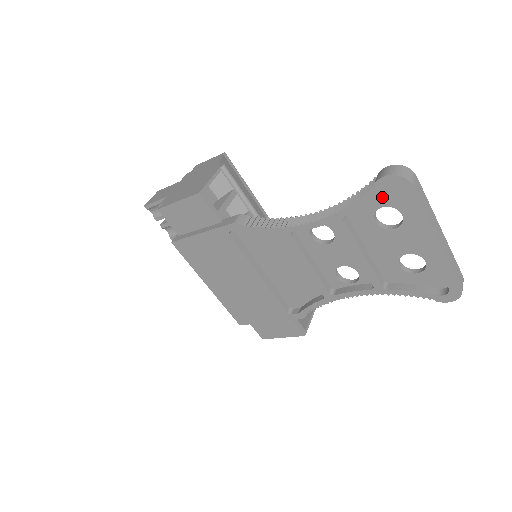
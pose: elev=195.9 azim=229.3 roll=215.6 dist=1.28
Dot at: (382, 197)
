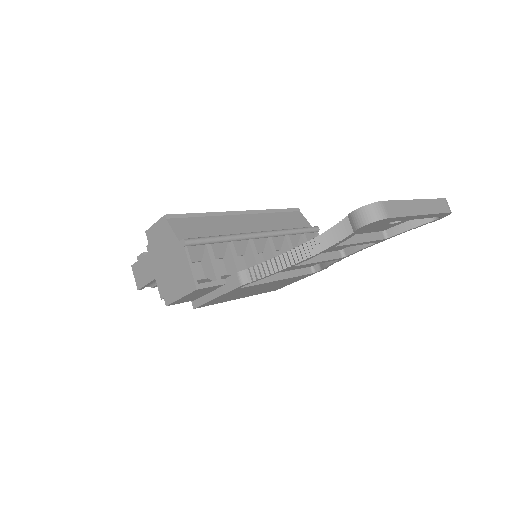
Dot at: occluded
